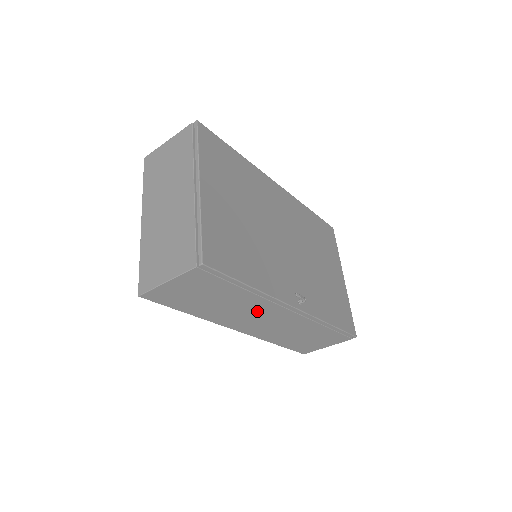
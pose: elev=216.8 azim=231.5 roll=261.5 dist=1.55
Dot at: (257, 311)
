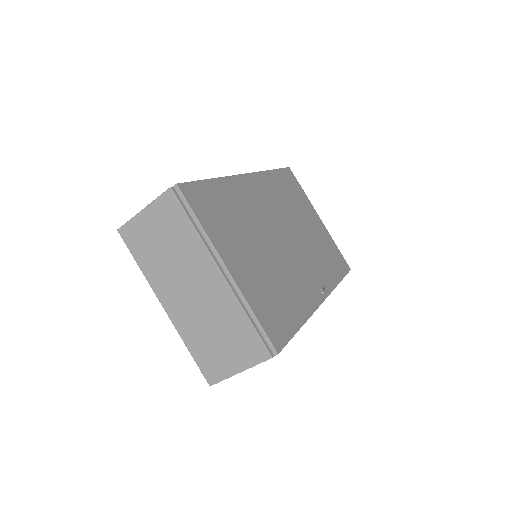
Dot at: occluded
